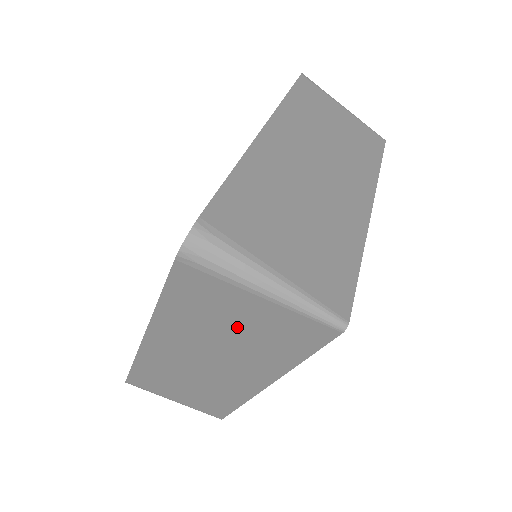
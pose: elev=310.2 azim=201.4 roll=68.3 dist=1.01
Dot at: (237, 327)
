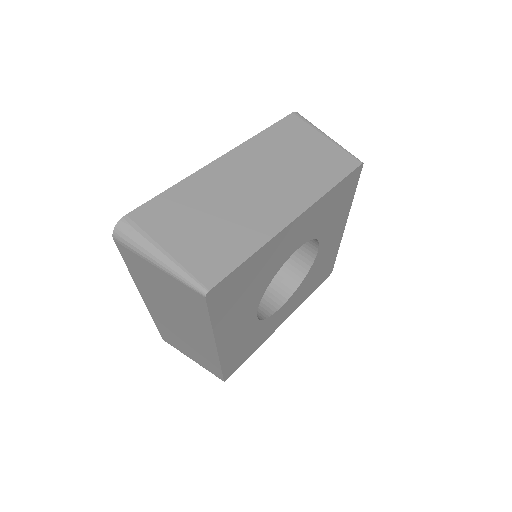
Dot at: (167, 291)
